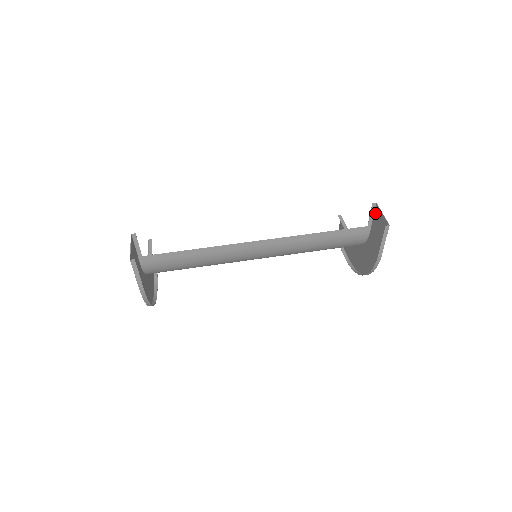
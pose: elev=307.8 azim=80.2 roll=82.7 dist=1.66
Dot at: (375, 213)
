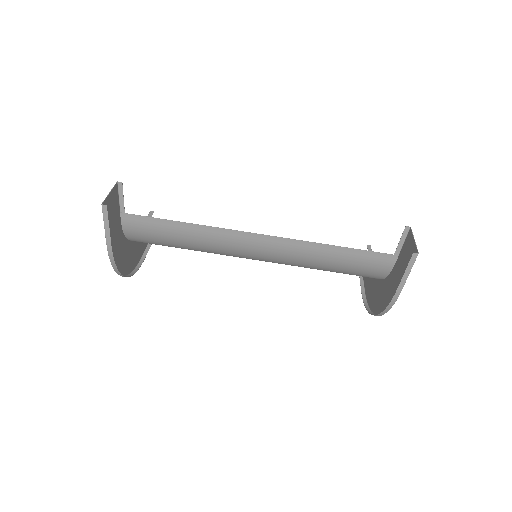
Dot at: (406, 239)
